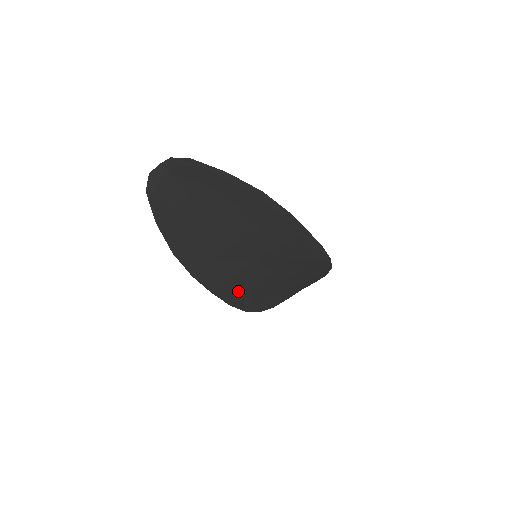
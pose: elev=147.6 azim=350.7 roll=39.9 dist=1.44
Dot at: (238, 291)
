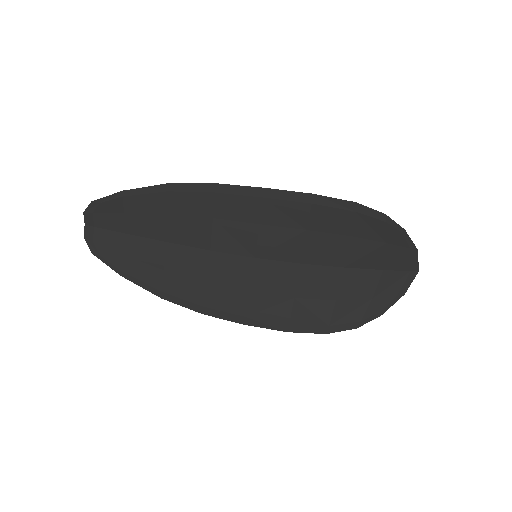
Dot at: (279, 309)
